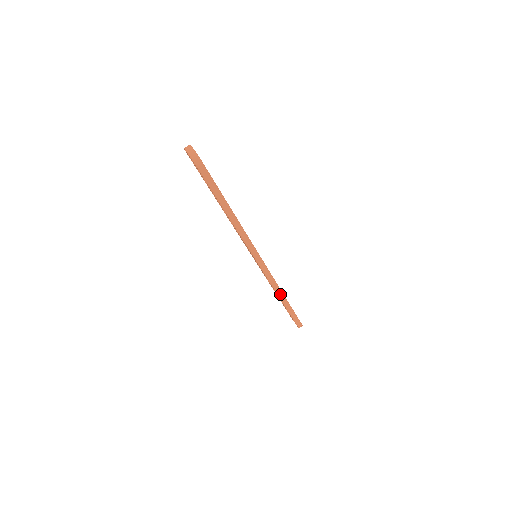
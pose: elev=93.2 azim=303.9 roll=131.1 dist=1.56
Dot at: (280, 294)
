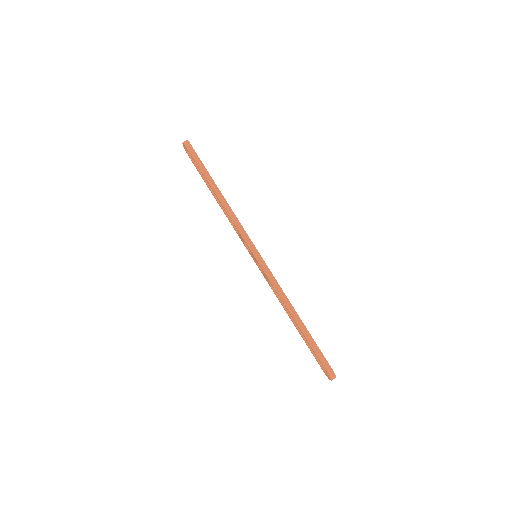
Dot at: (288, 305)
